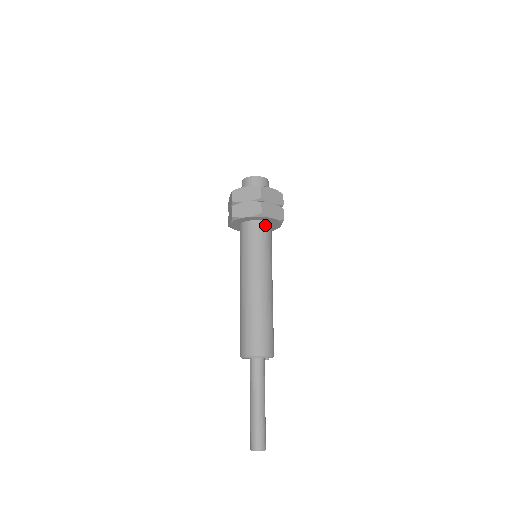
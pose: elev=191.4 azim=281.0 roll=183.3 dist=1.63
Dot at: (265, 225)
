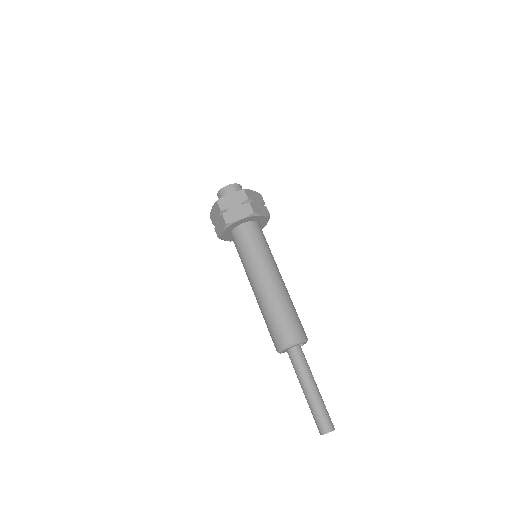
Dot at: (242, 228)
